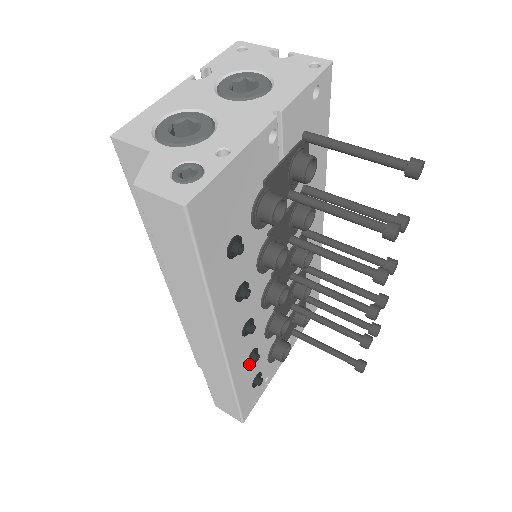
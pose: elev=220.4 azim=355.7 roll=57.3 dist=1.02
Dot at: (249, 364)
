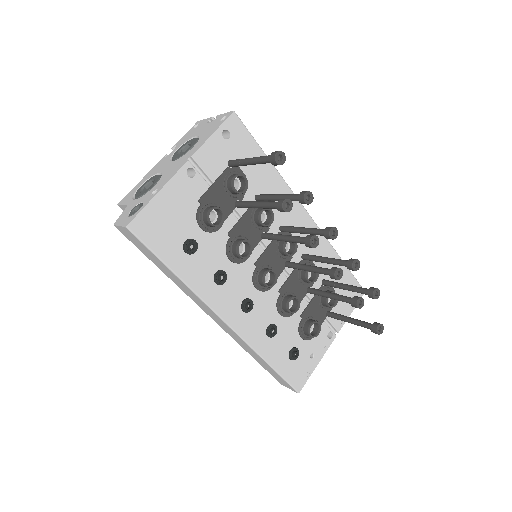
Dot at: (270, 337)
